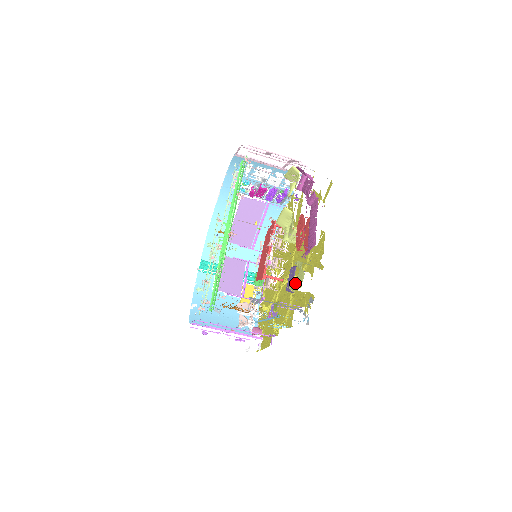
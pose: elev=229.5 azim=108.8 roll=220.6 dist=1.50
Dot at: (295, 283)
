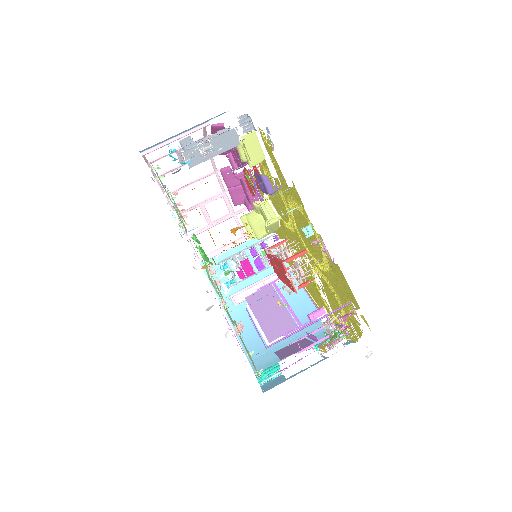
Dot at: occluded
